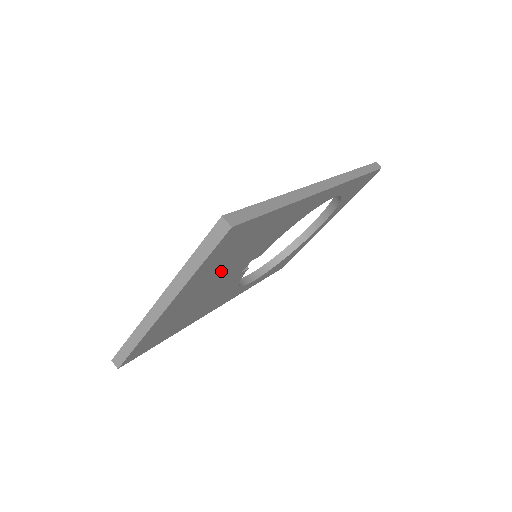
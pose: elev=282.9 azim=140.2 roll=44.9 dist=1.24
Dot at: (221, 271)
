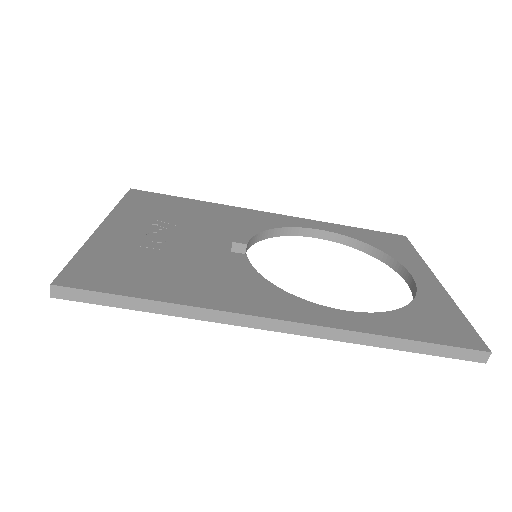
Dot at: occluded
